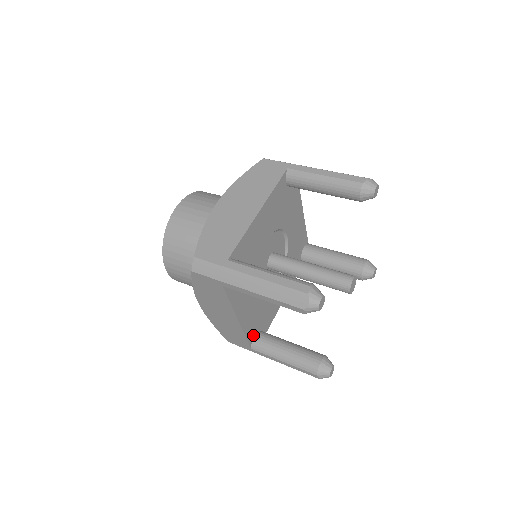
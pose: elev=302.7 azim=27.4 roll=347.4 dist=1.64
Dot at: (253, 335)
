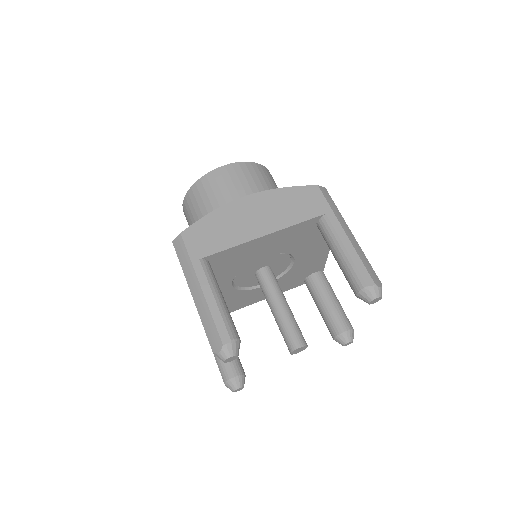
Dot at: occluded
